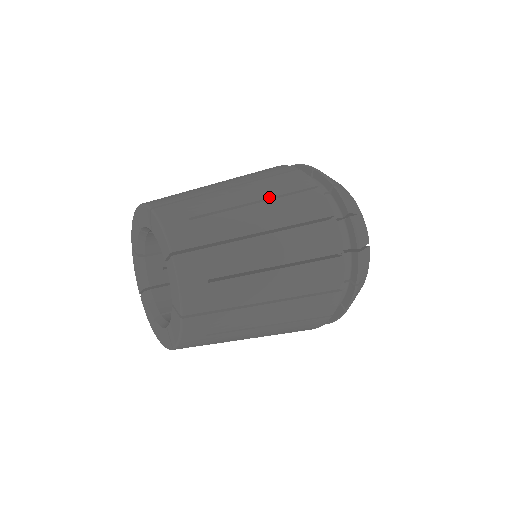
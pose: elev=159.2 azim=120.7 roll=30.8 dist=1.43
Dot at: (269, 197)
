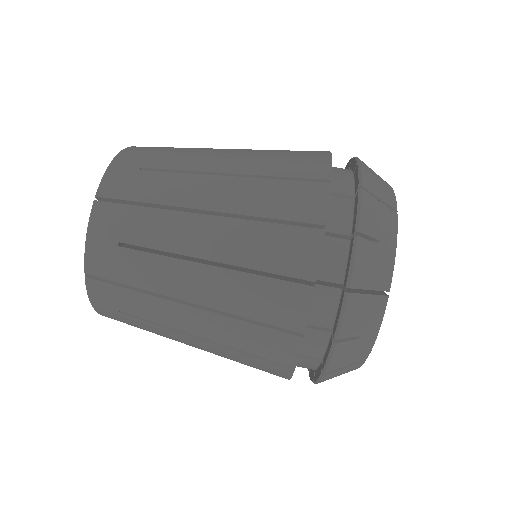
Dot at: (222, 344)
